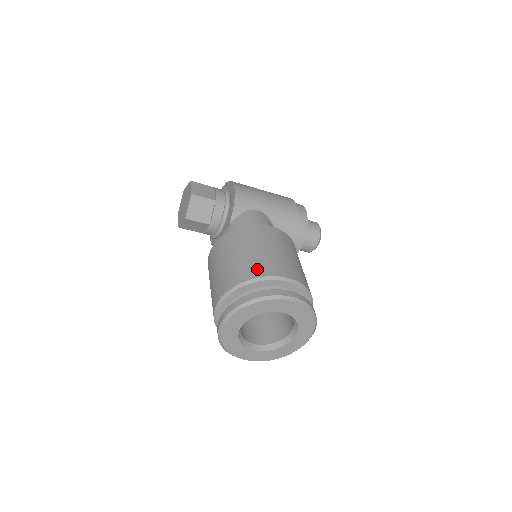
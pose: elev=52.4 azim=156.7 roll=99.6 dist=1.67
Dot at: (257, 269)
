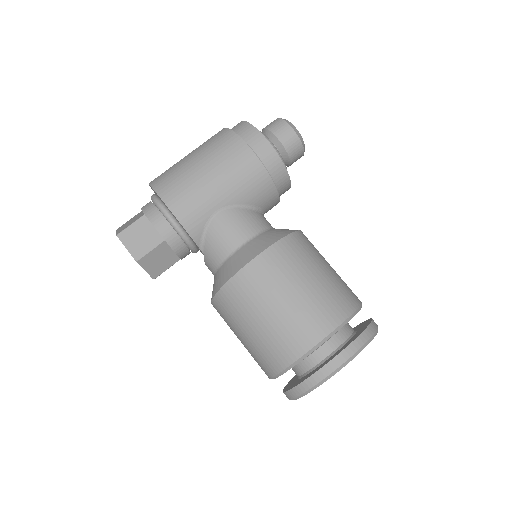
Dot at: (287, 349)
